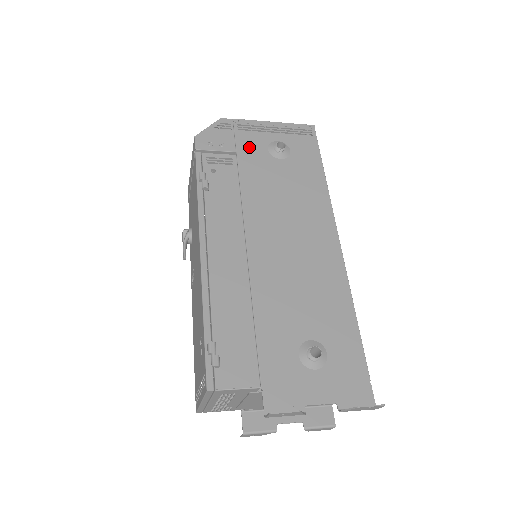
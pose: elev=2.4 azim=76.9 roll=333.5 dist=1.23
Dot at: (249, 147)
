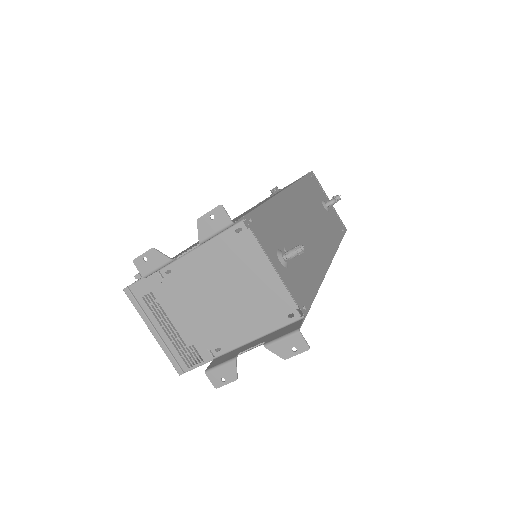
Dot at: occluded
